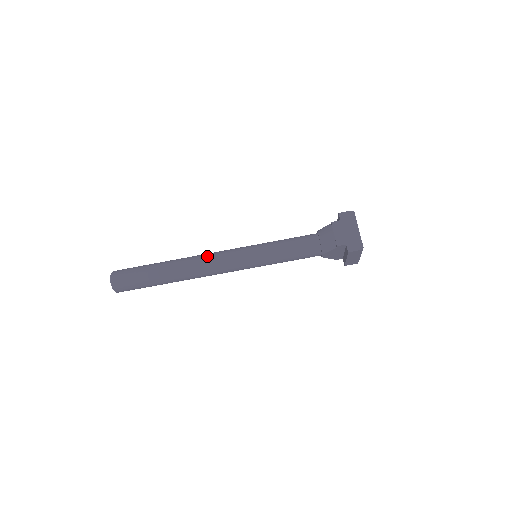
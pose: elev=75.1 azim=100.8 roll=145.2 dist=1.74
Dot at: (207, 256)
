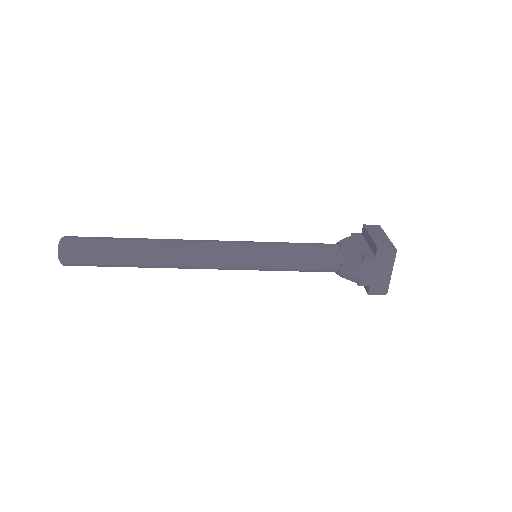
Dot at: (193, 254)
